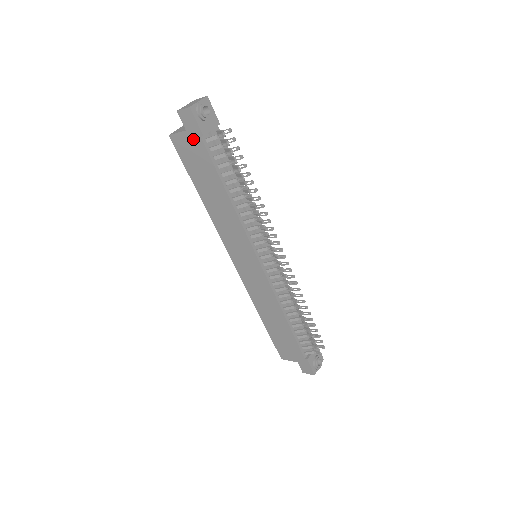
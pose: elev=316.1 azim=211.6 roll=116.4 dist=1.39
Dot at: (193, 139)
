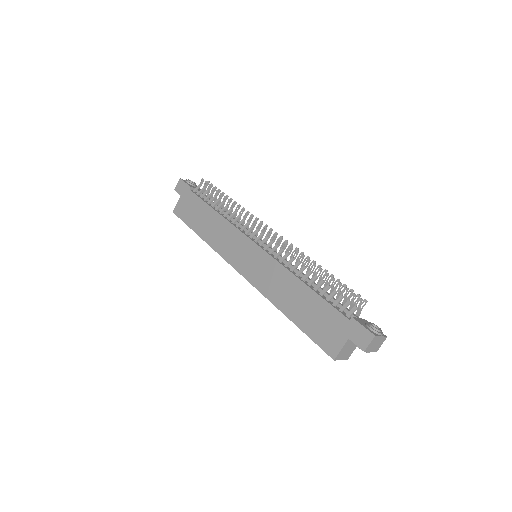
Dot at: (186, 196)
